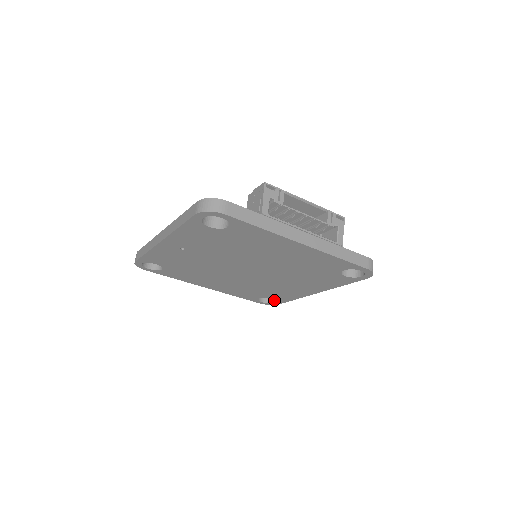
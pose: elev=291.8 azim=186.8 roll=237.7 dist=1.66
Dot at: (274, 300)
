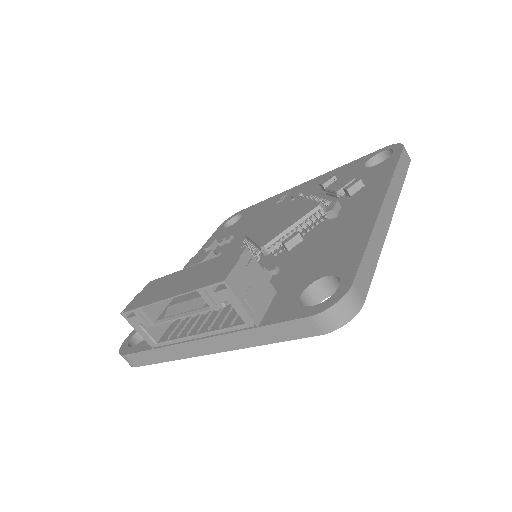
Dot at: occluded
